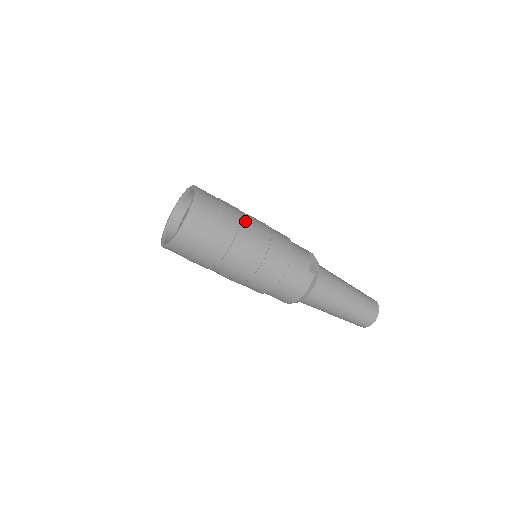
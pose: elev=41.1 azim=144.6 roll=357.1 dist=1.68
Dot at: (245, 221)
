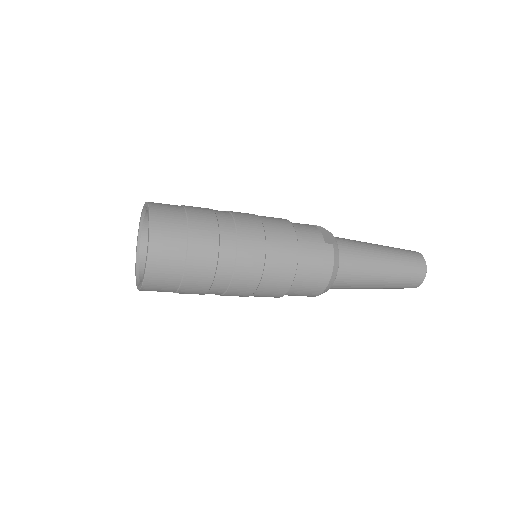
Dot at: (223, 216)
